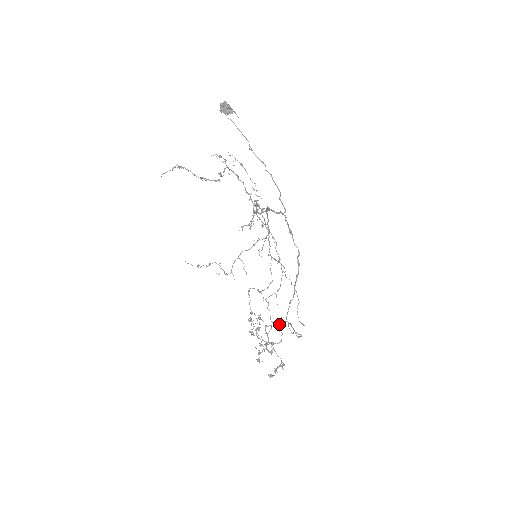
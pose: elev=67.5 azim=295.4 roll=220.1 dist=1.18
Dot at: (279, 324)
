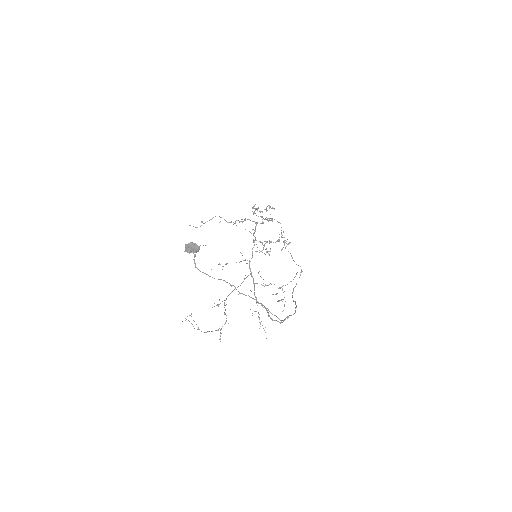
Dot at: (281, 236)
